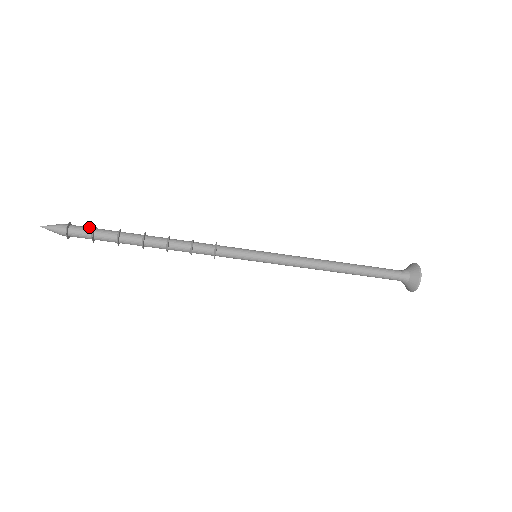
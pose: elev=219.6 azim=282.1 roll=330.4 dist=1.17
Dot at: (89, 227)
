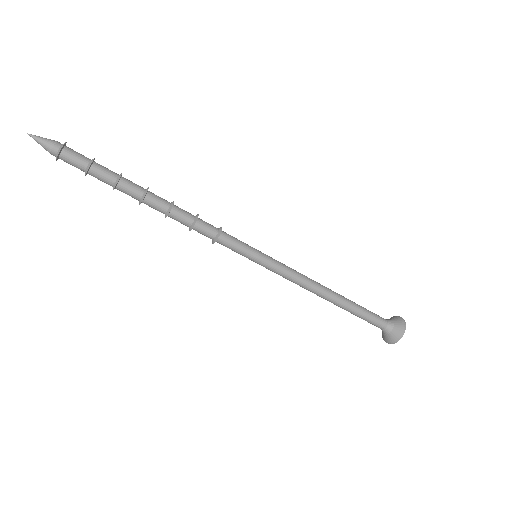
Dot at: (87, 158)
